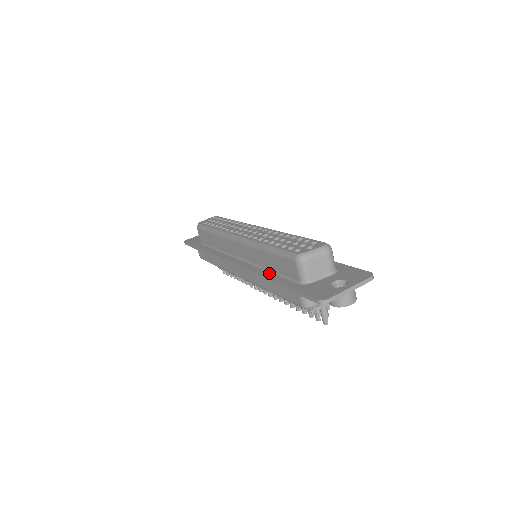
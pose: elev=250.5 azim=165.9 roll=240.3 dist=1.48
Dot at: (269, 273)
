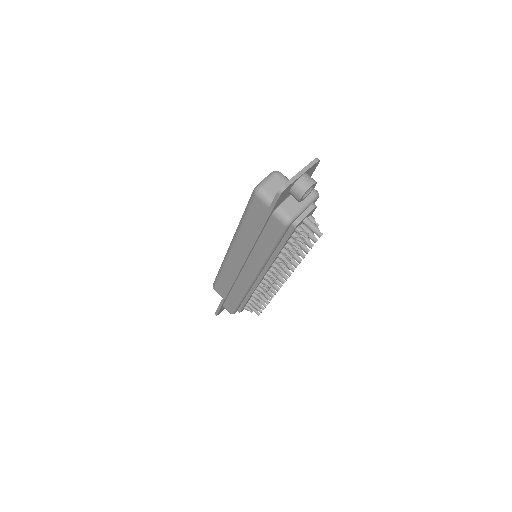
Dot at: occluded
